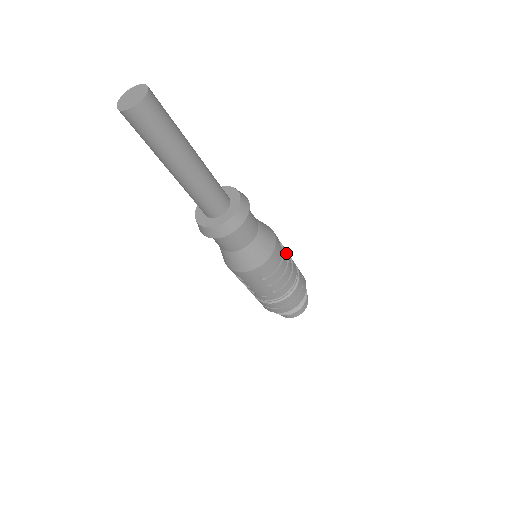
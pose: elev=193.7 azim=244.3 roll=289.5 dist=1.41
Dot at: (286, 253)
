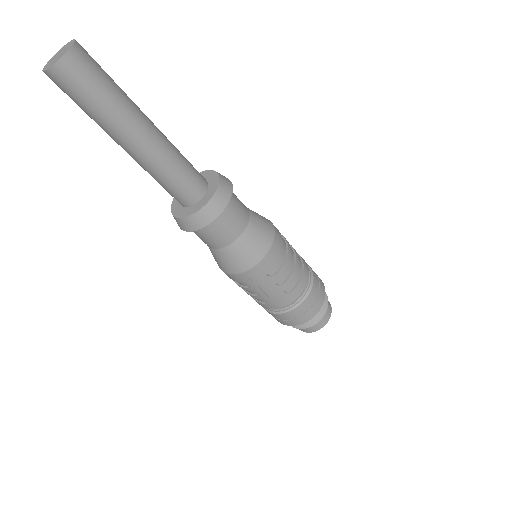
Dot at: (290, 246)
